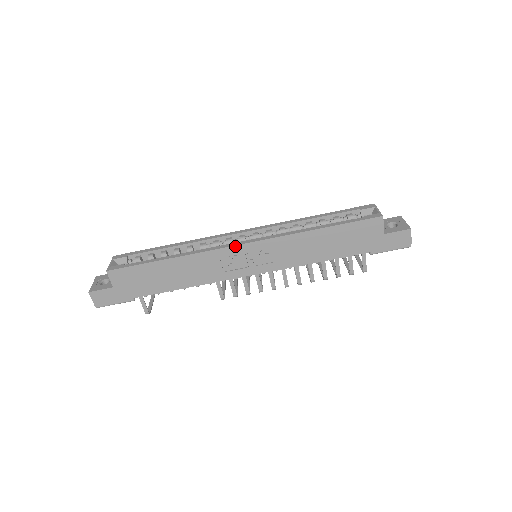
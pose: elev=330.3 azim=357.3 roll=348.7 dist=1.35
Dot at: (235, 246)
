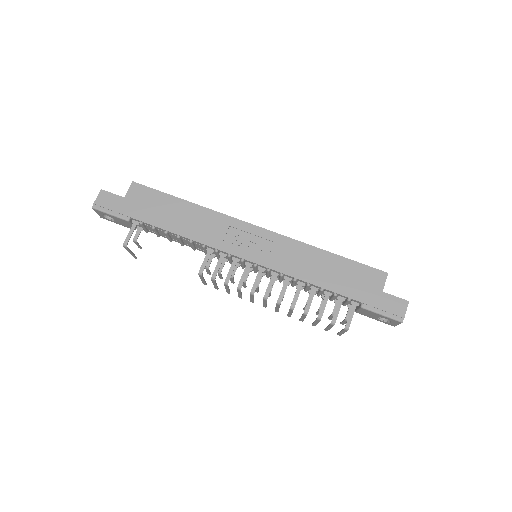
Dot at: (249, 224)
